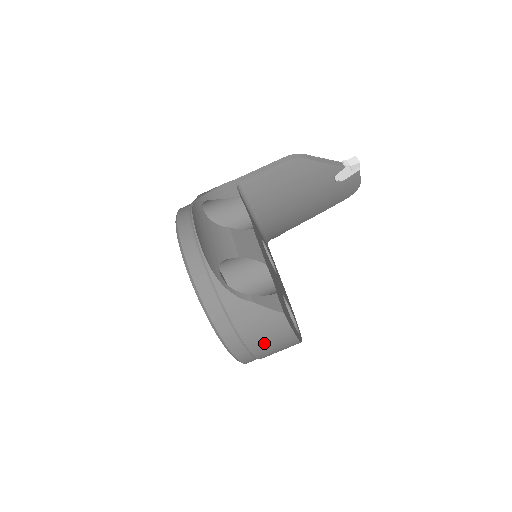
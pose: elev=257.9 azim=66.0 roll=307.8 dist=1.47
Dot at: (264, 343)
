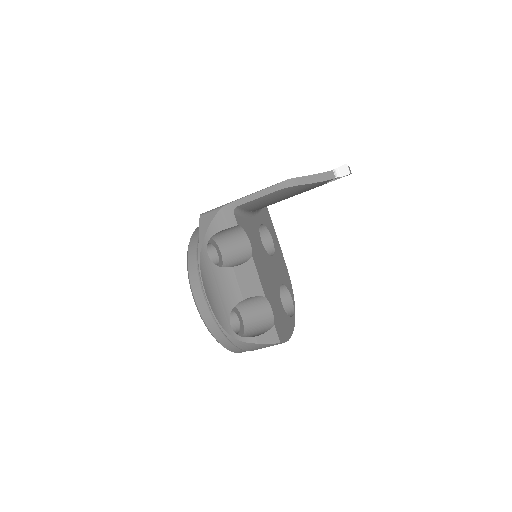
Dot at: occluded
